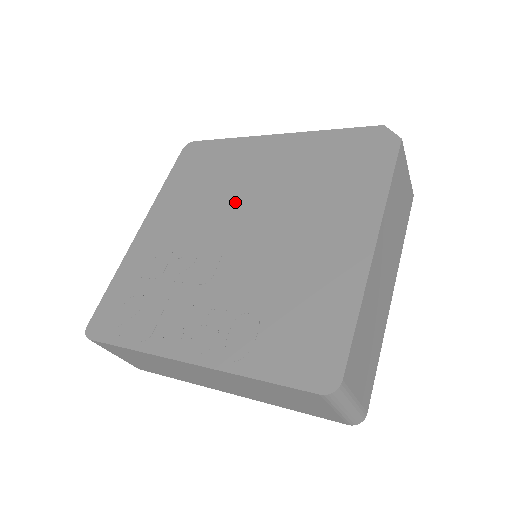
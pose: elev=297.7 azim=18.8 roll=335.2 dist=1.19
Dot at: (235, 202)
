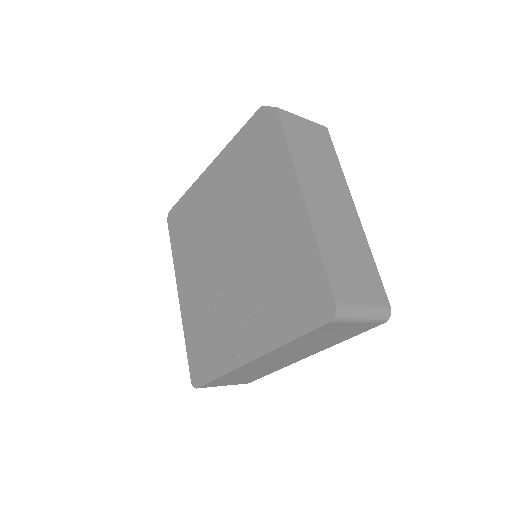
Dot at: (215, 233)
